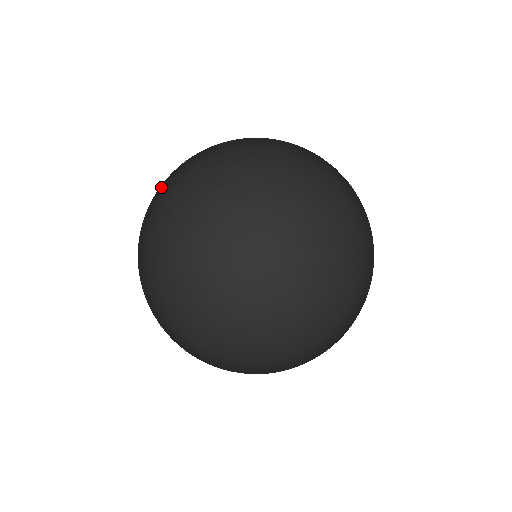
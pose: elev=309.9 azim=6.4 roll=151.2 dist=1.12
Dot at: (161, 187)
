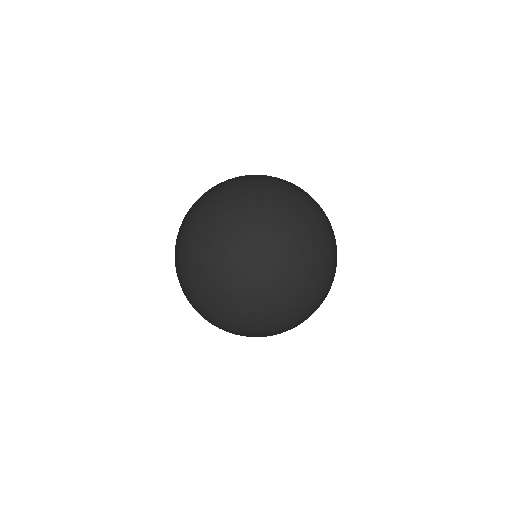
Dot at: (193, 242)
